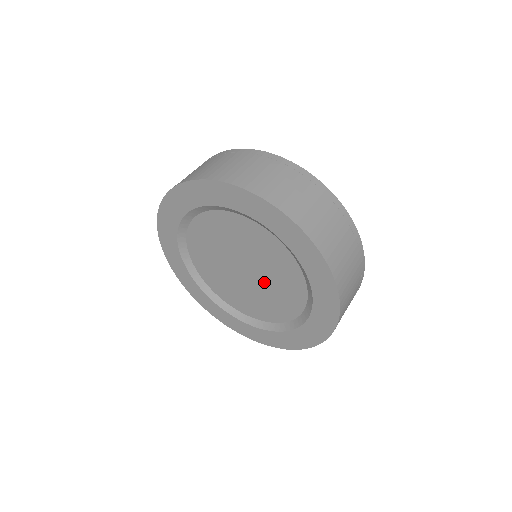
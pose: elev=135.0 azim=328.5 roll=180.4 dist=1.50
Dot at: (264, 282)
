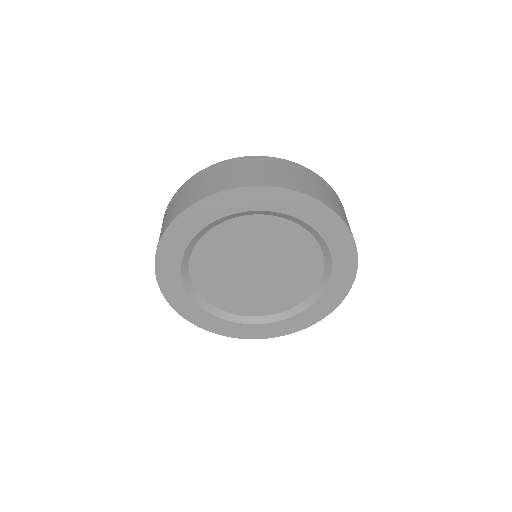
Dot at: (279, 266)
